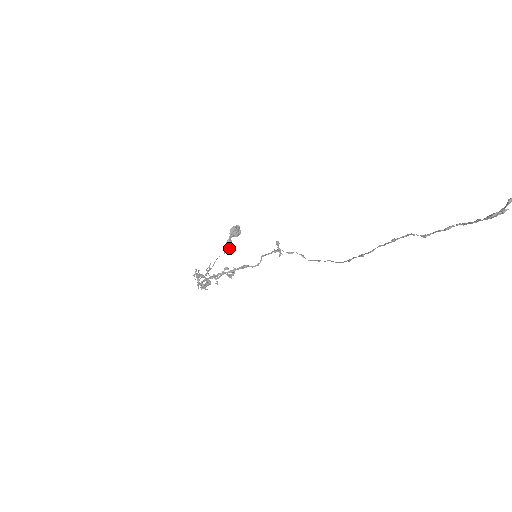
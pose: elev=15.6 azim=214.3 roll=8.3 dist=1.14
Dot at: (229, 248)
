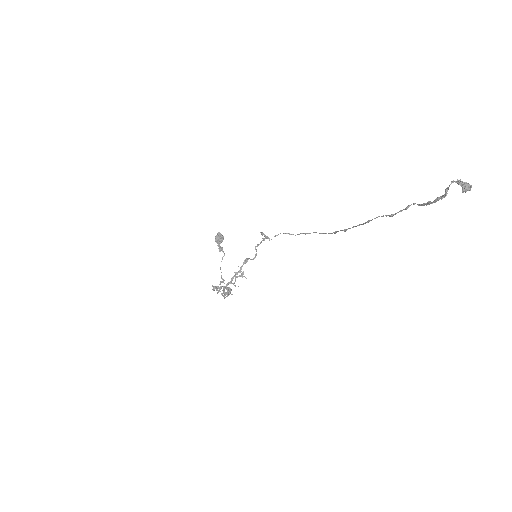
Dot at: occluded
